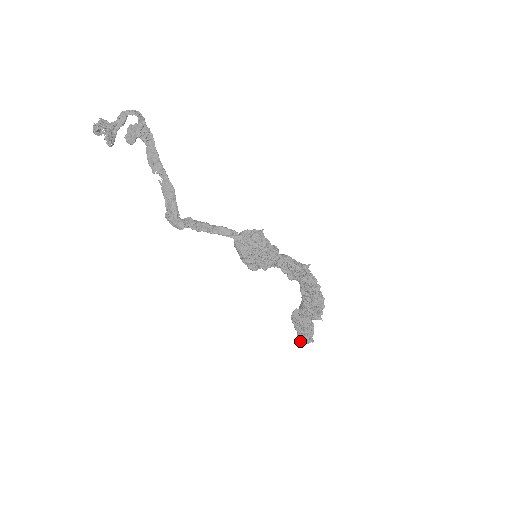
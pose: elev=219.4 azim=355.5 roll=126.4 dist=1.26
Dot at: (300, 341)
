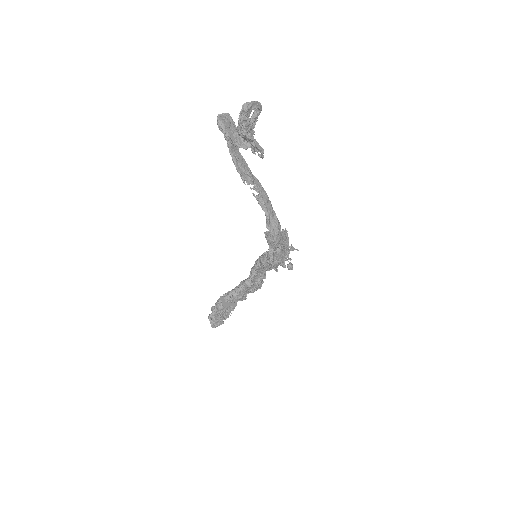
Dot at: (213, 327)
